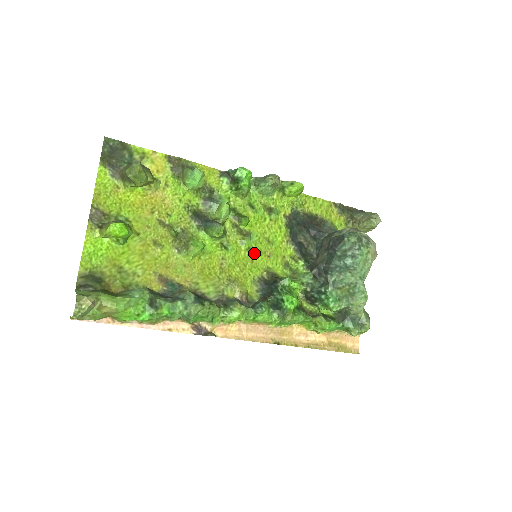
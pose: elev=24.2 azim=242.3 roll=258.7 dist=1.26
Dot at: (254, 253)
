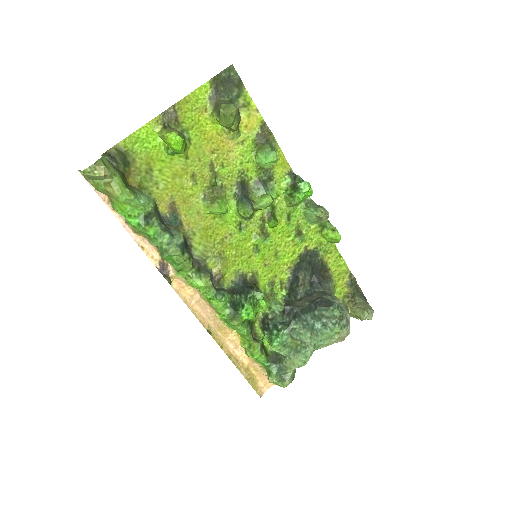
Dot at: (257, 252)
